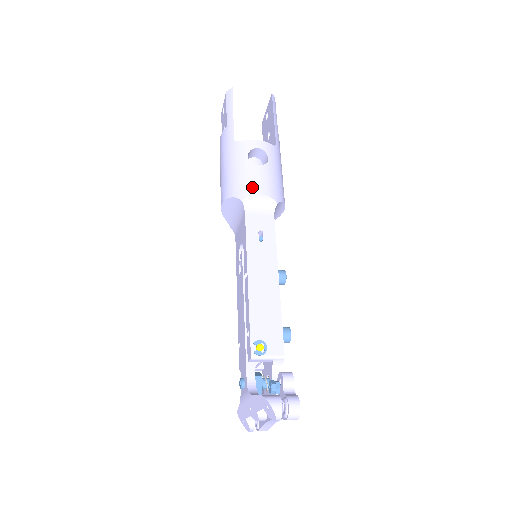
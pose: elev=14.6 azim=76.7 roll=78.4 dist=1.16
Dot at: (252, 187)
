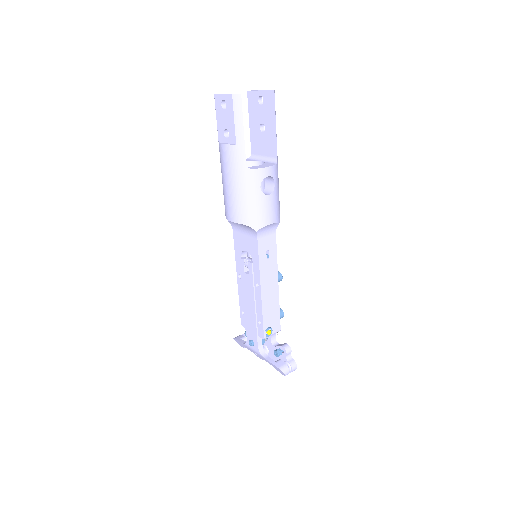
Dot at: (265, 219)
